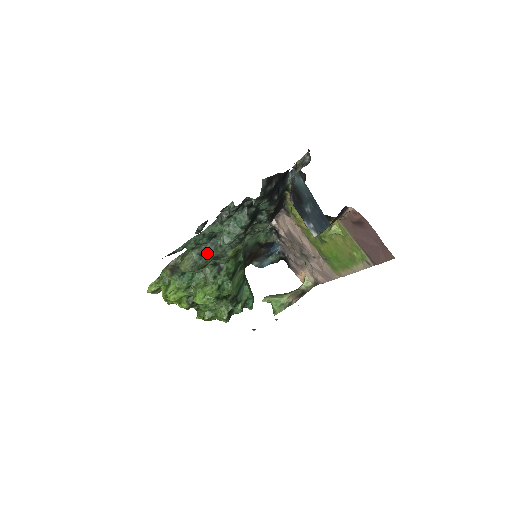
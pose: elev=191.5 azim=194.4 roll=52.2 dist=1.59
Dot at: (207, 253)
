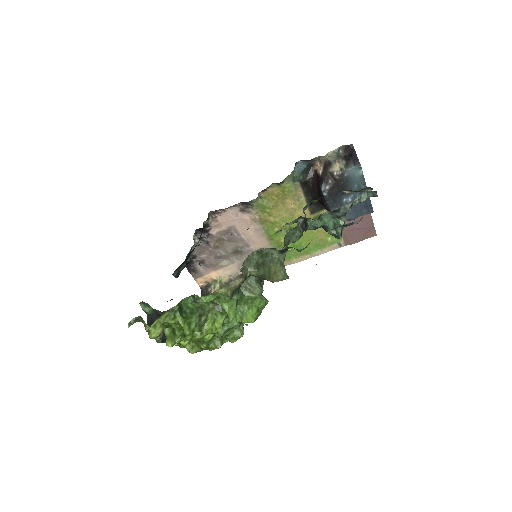
Dot at: occluded
